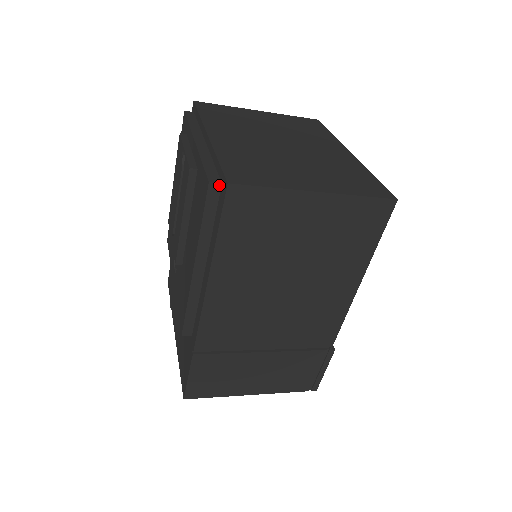
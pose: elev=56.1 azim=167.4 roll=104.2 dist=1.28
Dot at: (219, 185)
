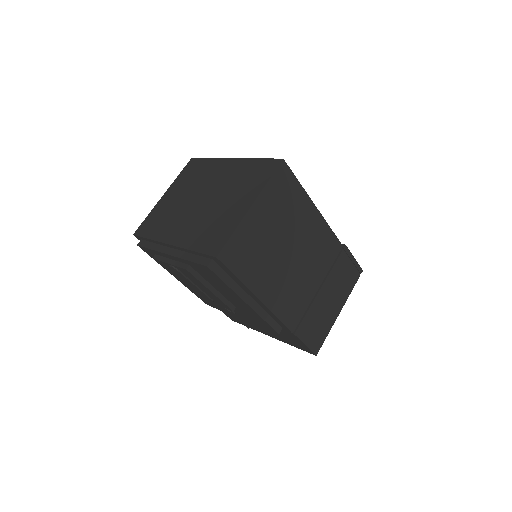
Dot at: (212, 261)
